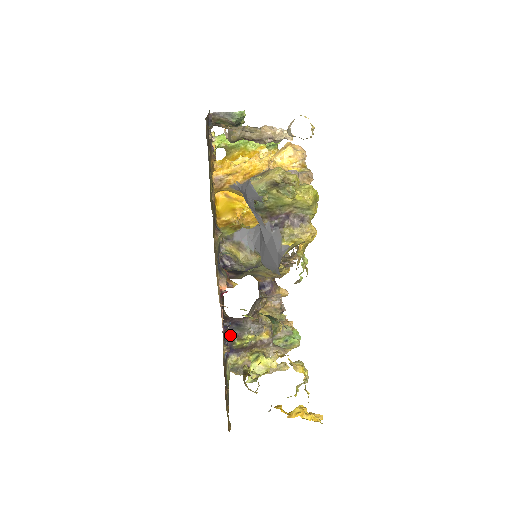
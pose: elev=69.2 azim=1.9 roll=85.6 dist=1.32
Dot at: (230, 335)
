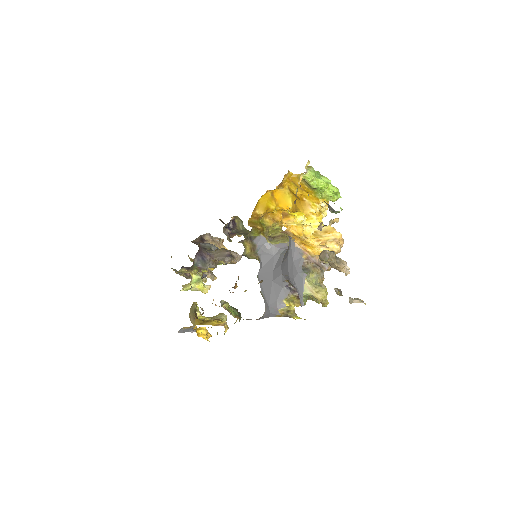
Dot at: (195, 264)
